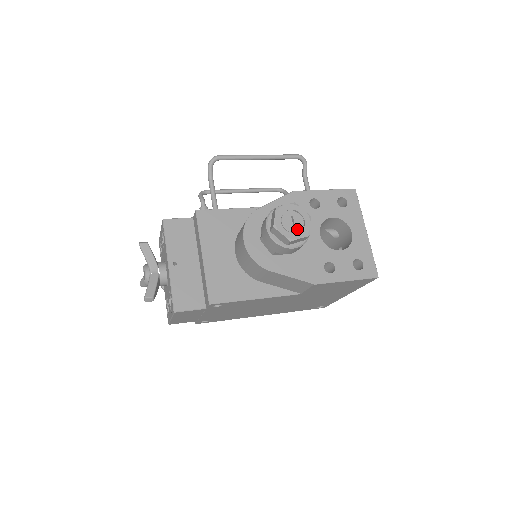
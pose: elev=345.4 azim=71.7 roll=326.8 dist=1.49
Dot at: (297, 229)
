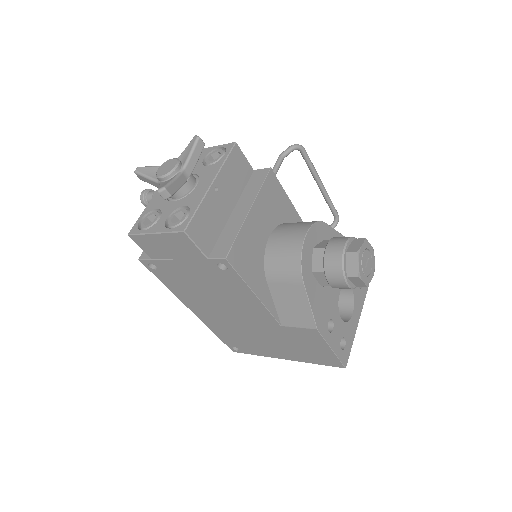
Dot at: (366, 272)
